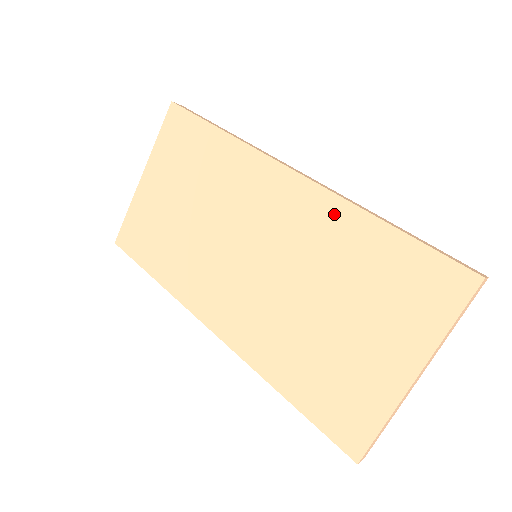
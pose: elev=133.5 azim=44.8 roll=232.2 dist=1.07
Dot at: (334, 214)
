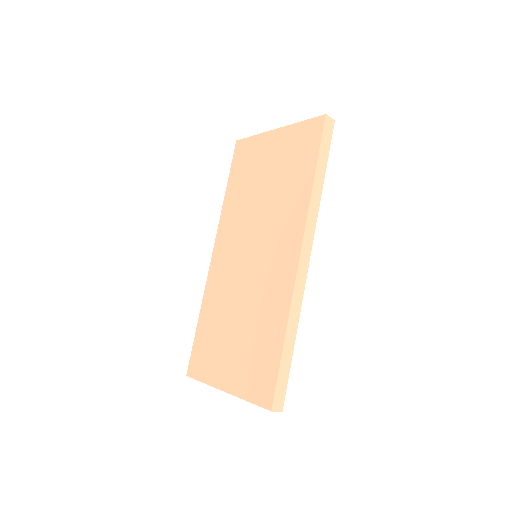
Dot at: (282, 300)
